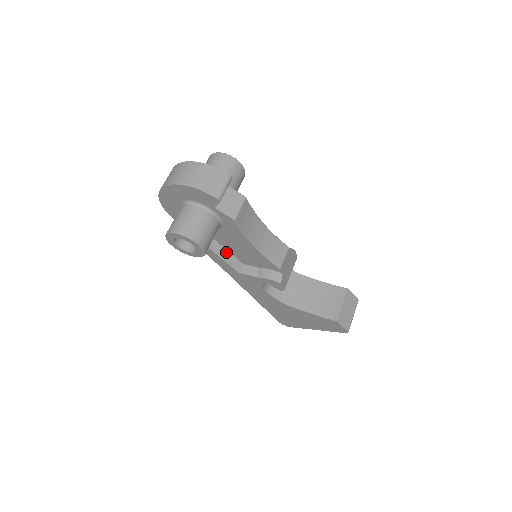
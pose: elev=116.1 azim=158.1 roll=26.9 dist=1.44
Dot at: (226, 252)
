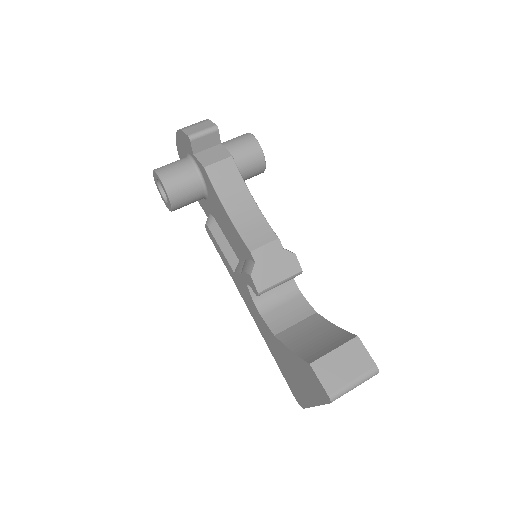
Dot at: (224, 239)
